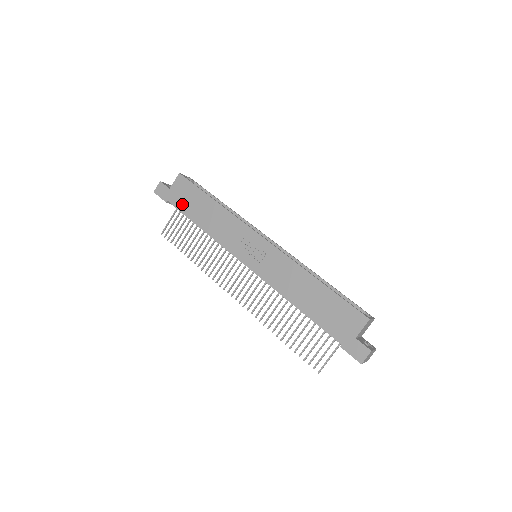
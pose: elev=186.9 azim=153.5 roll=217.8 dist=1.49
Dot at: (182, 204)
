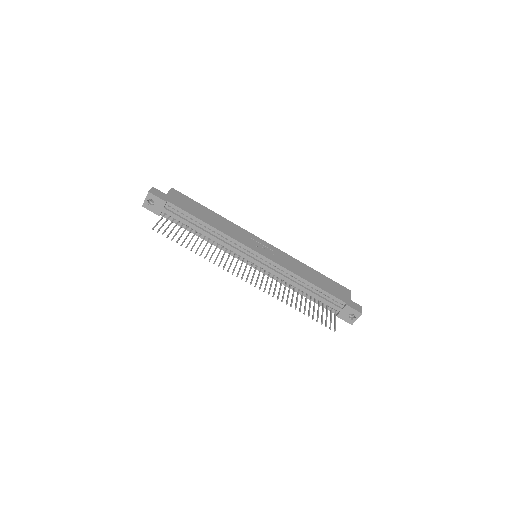
Dot at: (184, 207)
